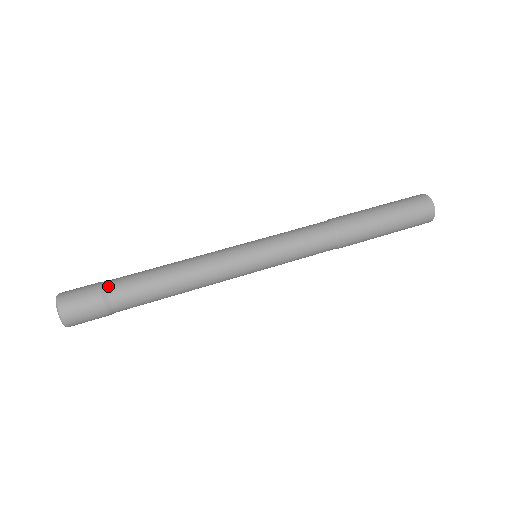
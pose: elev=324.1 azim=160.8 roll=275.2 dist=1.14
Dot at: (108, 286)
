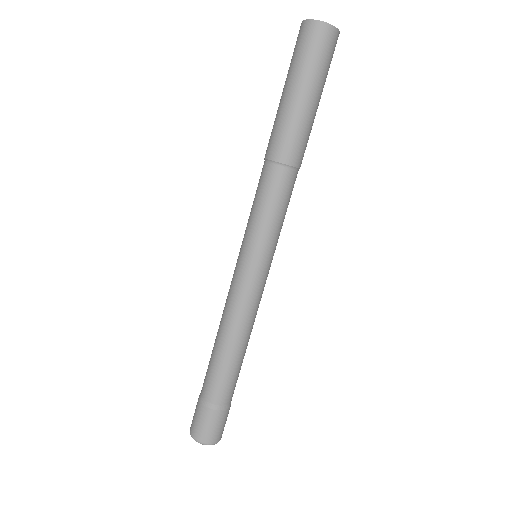
Dot at: (217, 404)
